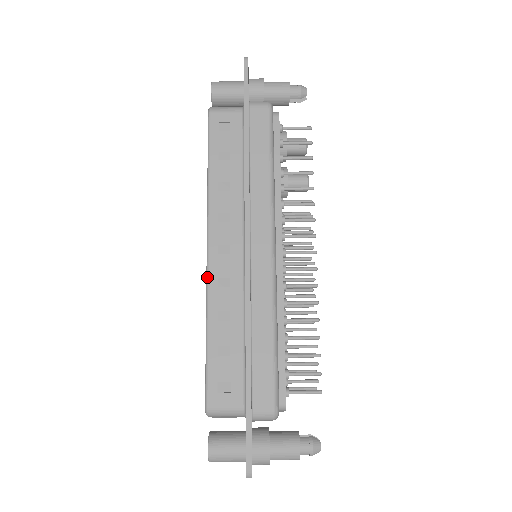
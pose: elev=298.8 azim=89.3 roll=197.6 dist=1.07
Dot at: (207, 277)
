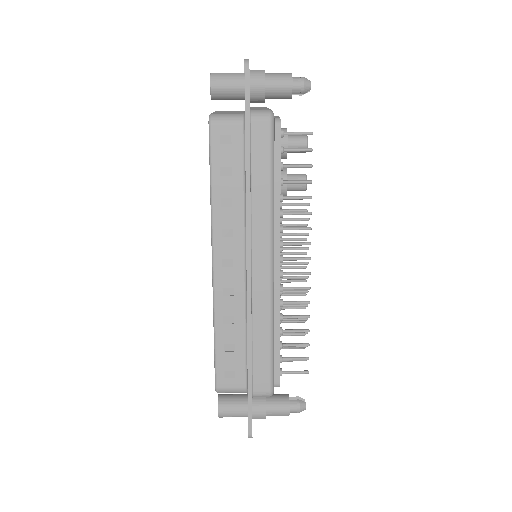
Dot at: (213, 287)
